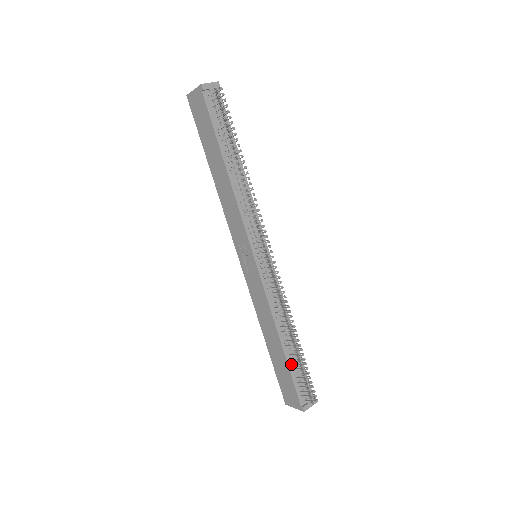
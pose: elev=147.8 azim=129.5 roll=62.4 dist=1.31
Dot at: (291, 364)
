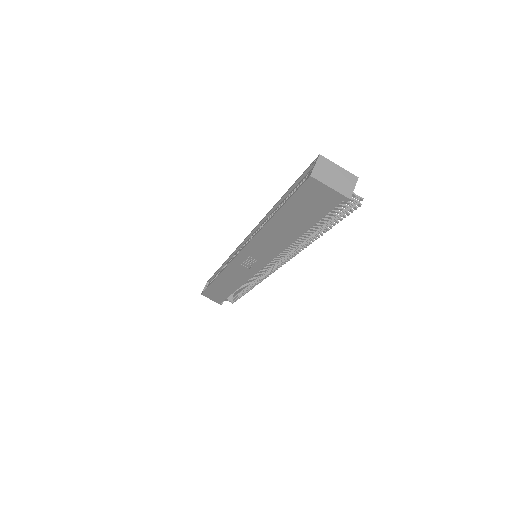
Dot at: occluded
